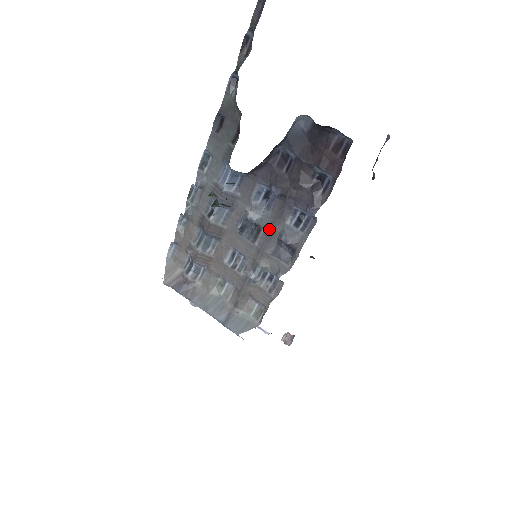
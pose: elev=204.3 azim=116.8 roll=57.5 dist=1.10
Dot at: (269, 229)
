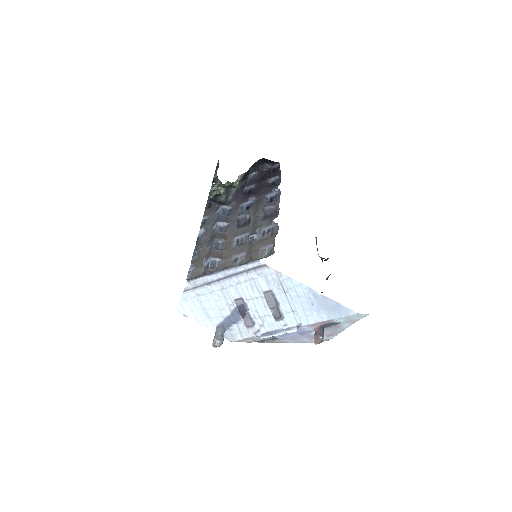
Dot at: (255, 212)
